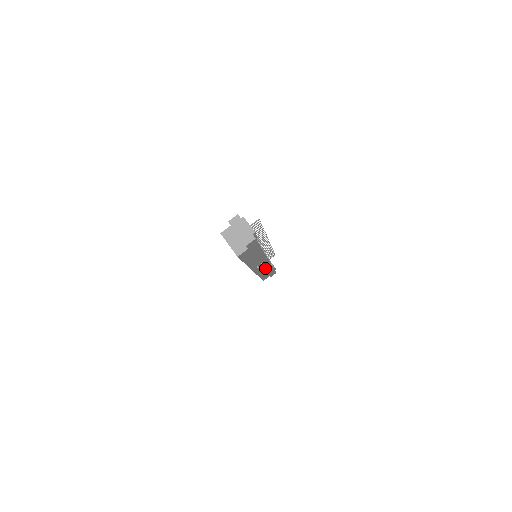
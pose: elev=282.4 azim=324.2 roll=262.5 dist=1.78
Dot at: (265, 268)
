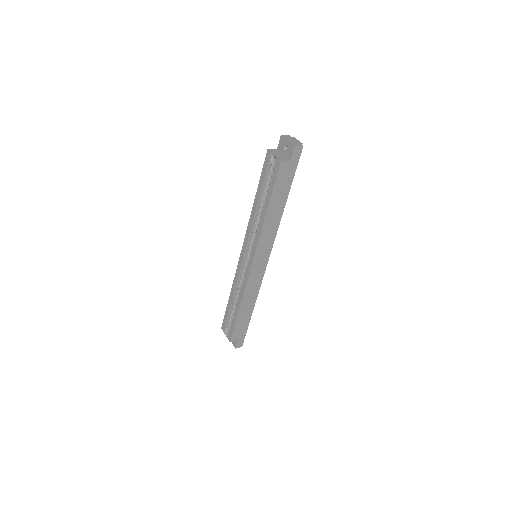
Dot at: (254, 286)
